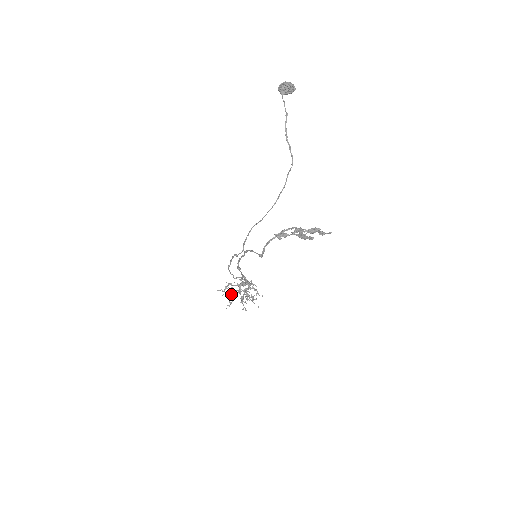
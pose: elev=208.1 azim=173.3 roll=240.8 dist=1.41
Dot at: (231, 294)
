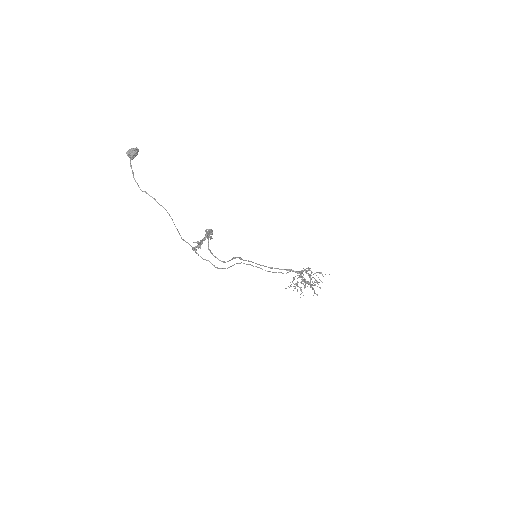
Dot at: occluded
